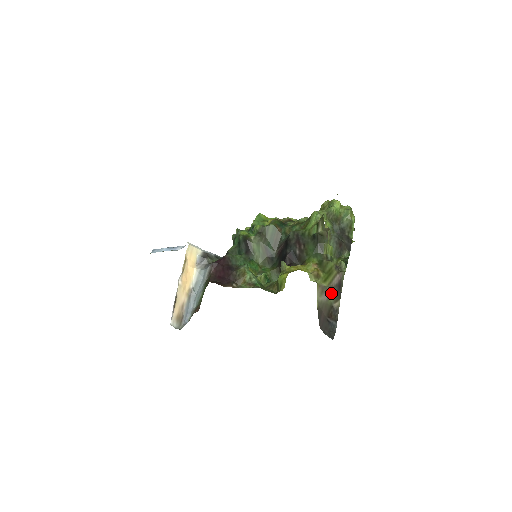
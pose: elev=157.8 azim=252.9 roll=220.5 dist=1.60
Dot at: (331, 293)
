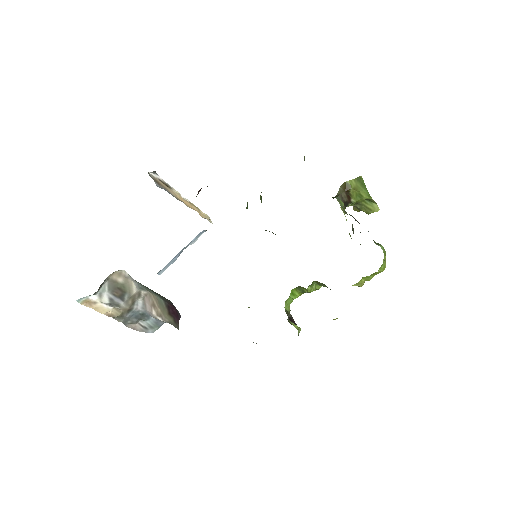
Dot at: occluded
